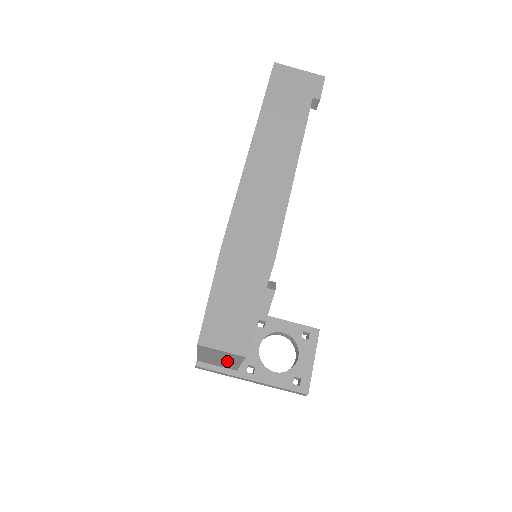
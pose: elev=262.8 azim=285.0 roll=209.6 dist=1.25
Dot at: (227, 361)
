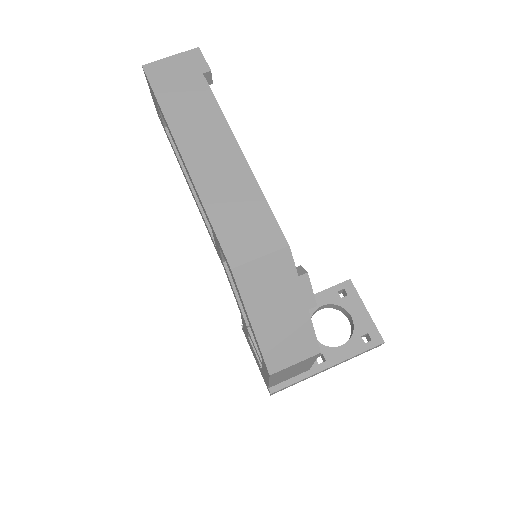
Dot at: (300, 368)
